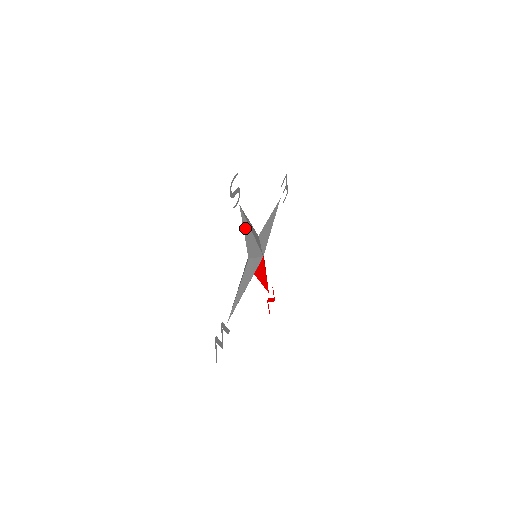
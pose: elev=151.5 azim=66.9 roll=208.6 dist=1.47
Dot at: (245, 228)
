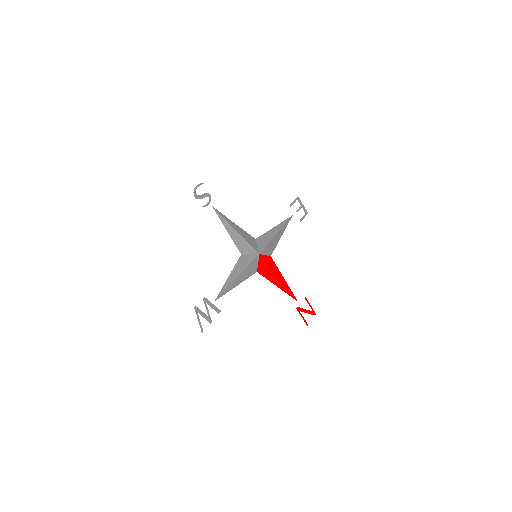
Dot at: (226, 226)
